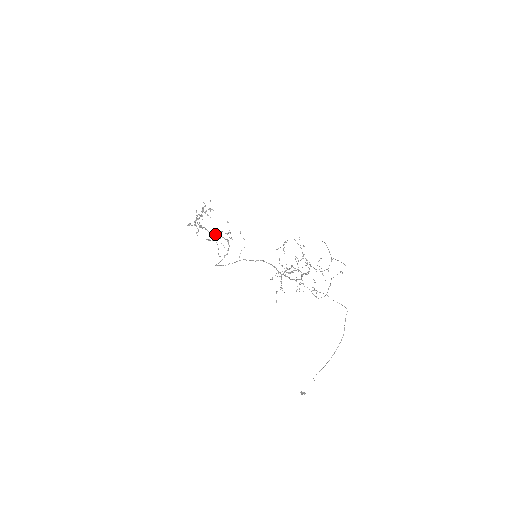
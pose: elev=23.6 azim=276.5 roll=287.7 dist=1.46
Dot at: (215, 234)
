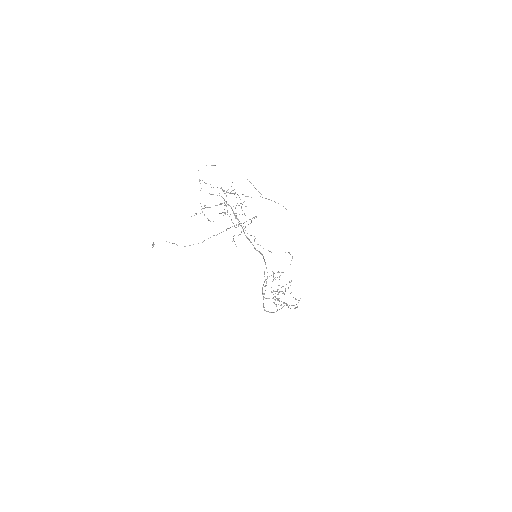
Dot at: (294, 308)
